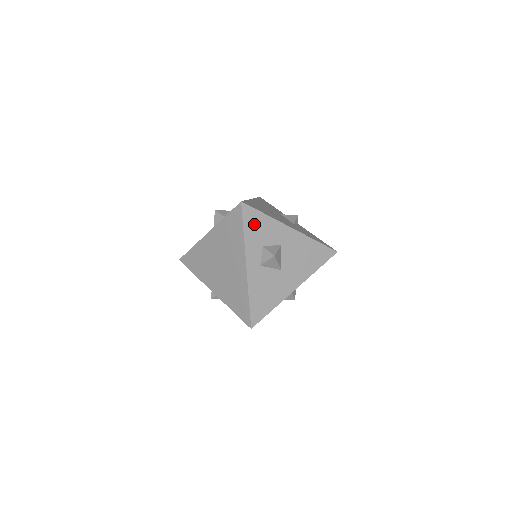
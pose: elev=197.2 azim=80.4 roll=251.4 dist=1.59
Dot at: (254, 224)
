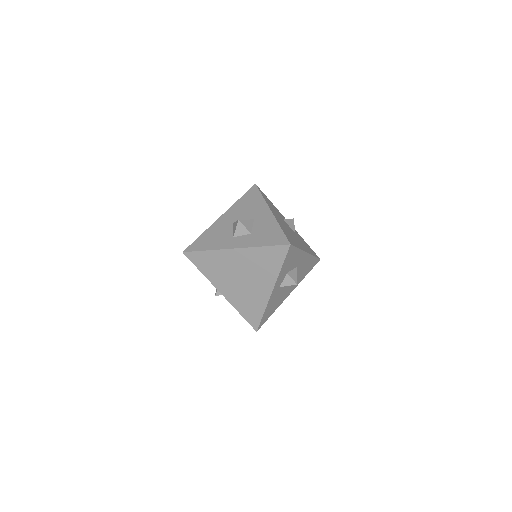
Dot at: (290, 258)
